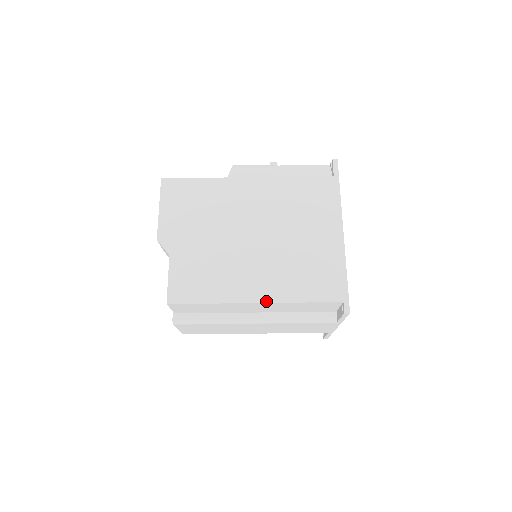
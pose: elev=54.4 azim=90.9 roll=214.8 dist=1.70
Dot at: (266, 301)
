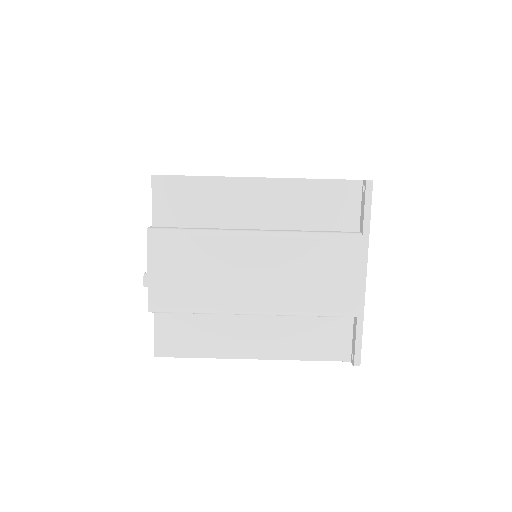
Dot at: occluded
